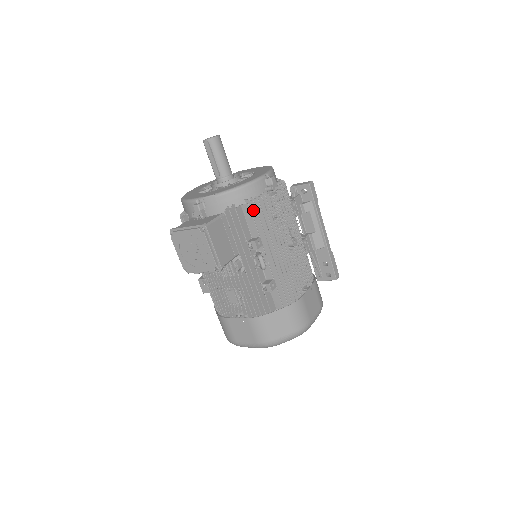
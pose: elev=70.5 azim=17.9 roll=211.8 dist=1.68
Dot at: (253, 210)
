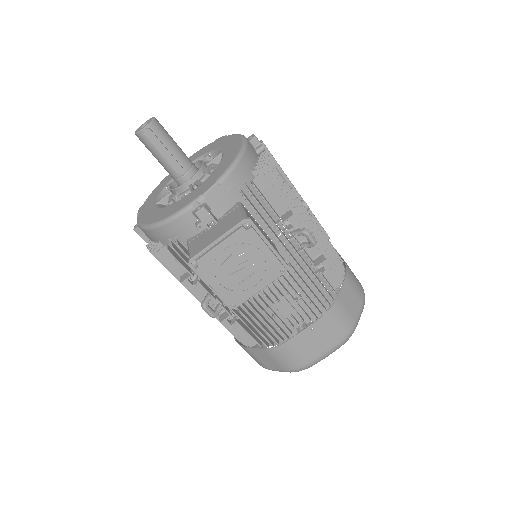
Dot at: (267, 180)
